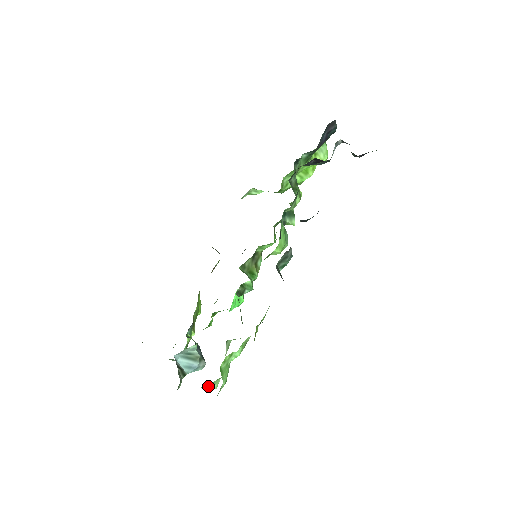
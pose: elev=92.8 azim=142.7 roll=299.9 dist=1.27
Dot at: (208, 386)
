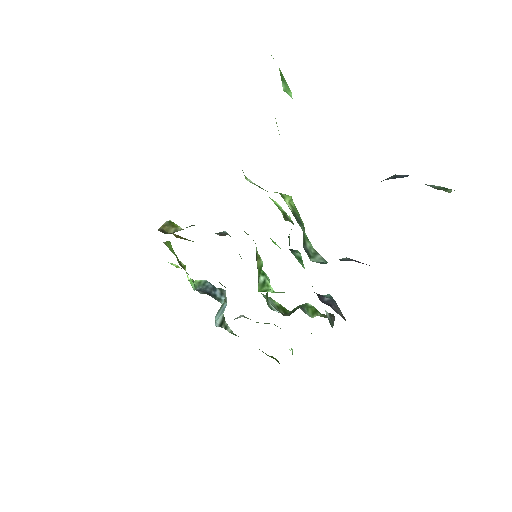
Dot at: occluded
